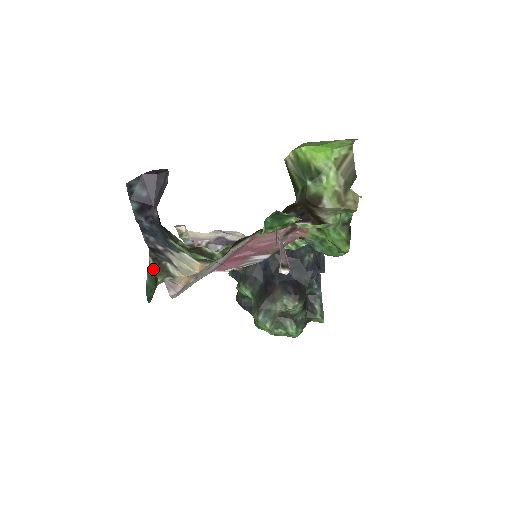
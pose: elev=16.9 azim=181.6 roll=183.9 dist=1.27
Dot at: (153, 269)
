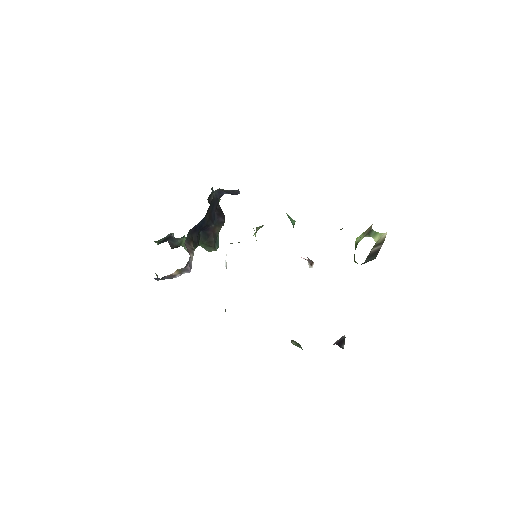
Dot at: (294, 343)
